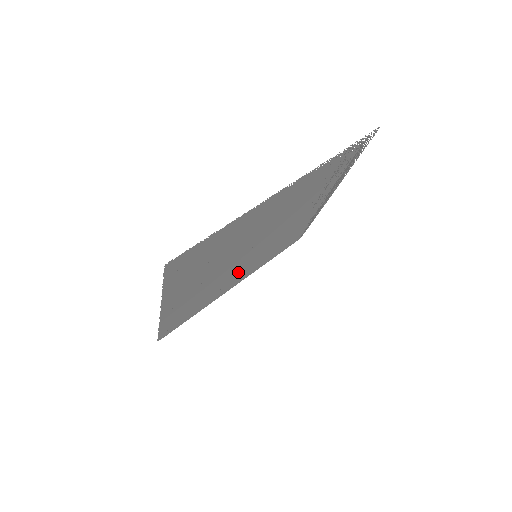
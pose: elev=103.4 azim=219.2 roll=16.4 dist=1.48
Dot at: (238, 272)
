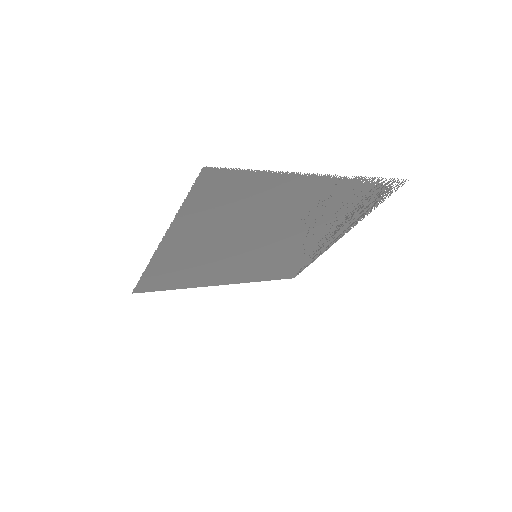
Dot at: (234, 264)
